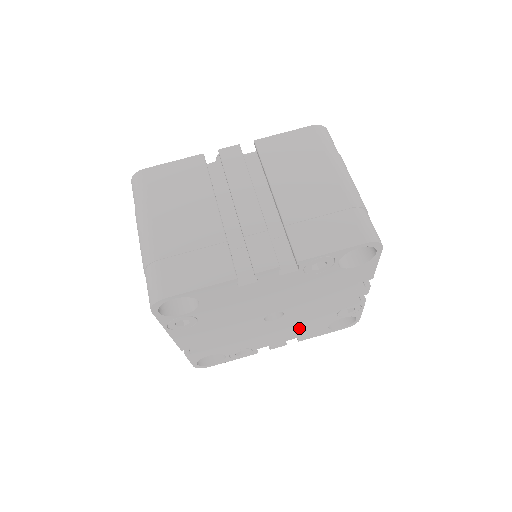
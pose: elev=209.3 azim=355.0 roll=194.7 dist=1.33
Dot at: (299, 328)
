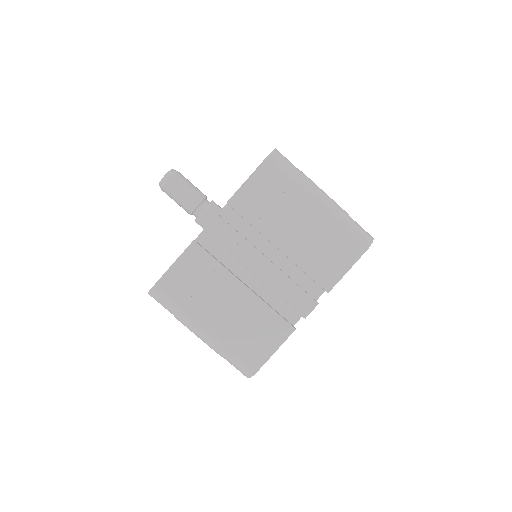
Dot at: occluded
